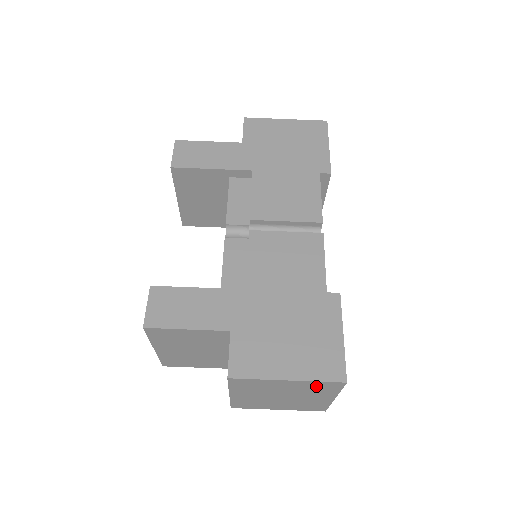
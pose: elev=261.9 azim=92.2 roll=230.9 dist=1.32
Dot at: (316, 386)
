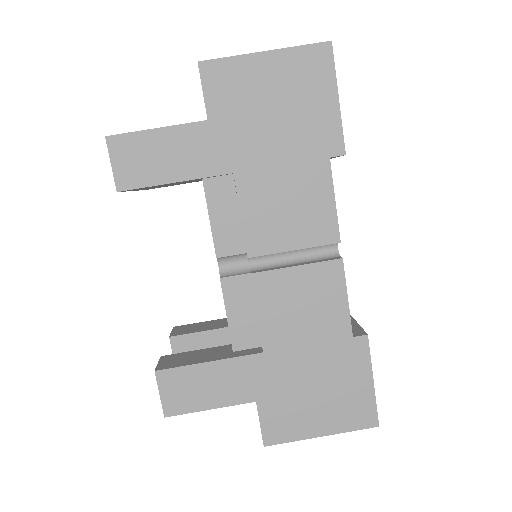
Dot at: occluded
